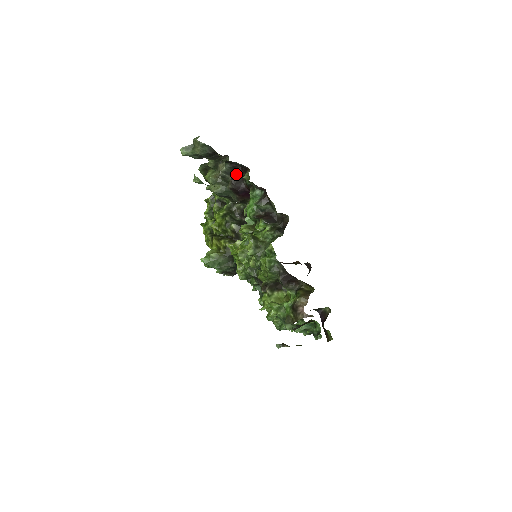
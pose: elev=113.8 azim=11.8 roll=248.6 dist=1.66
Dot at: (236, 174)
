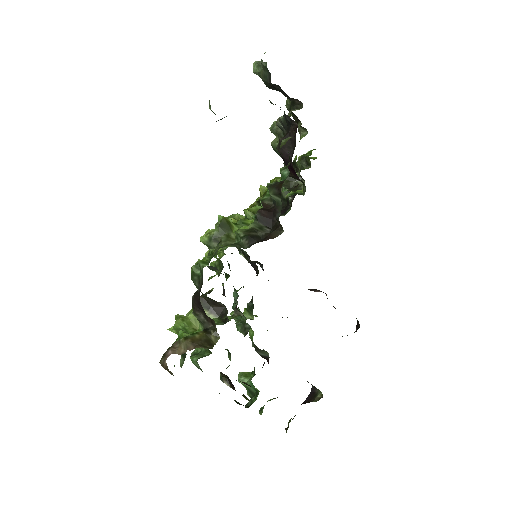
Dot at: (290, 133)
